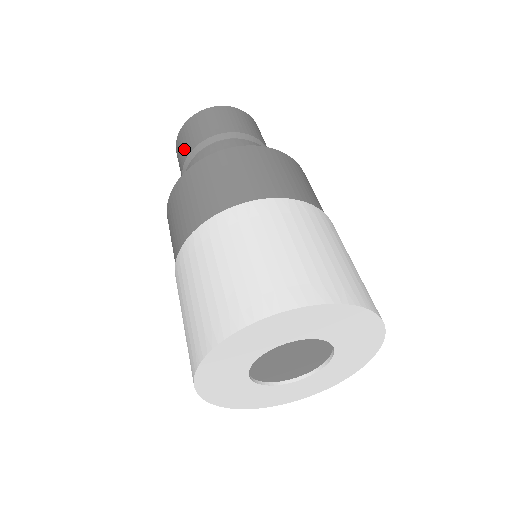
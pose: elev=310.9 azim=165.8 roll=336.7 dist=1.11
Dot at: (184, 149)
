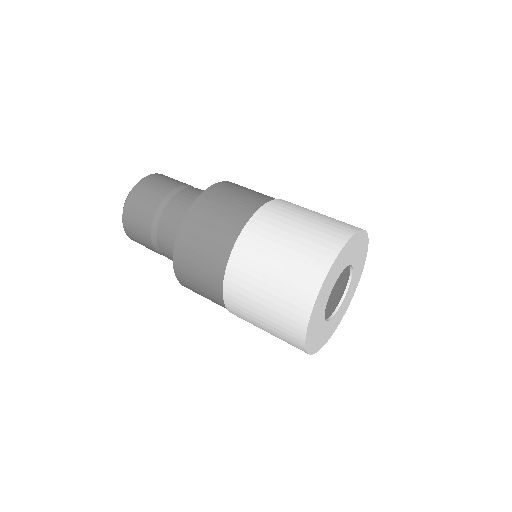
Dot at: (143, 240)
